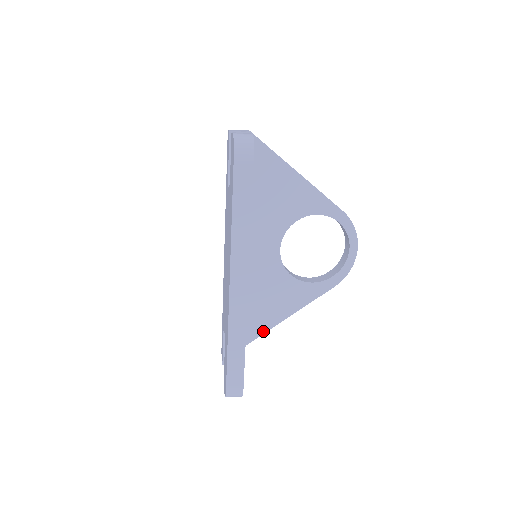
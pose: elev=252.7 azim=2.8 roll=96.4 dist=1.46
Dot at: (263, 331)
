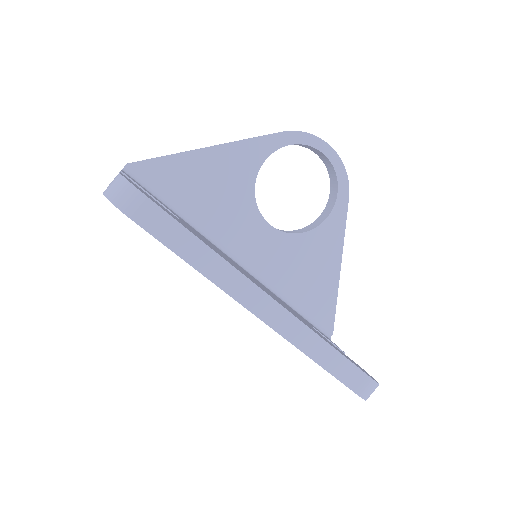
Dot at: (334, 300)
